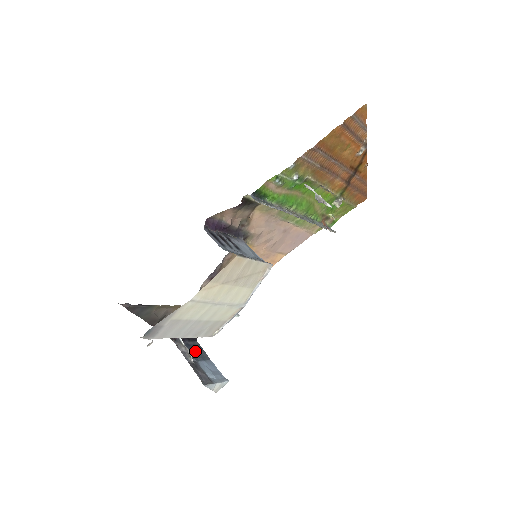
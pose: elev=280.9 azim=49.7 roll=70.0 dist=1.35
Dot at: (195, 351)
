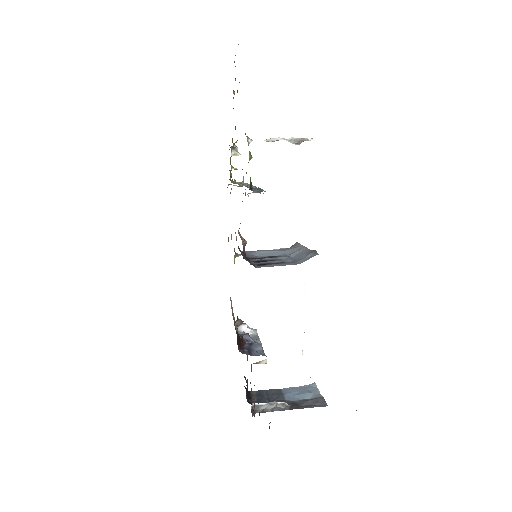
Dot at: (268, 398)
